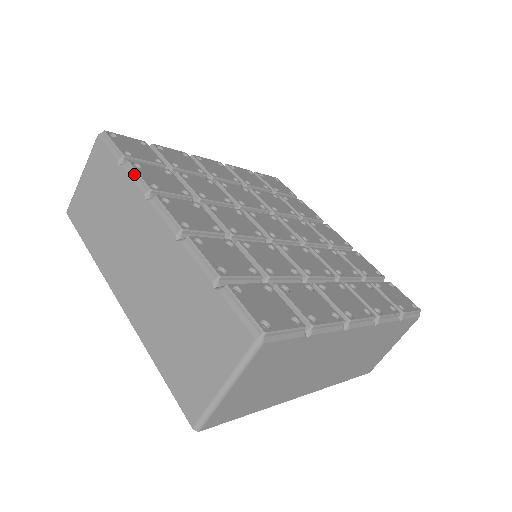
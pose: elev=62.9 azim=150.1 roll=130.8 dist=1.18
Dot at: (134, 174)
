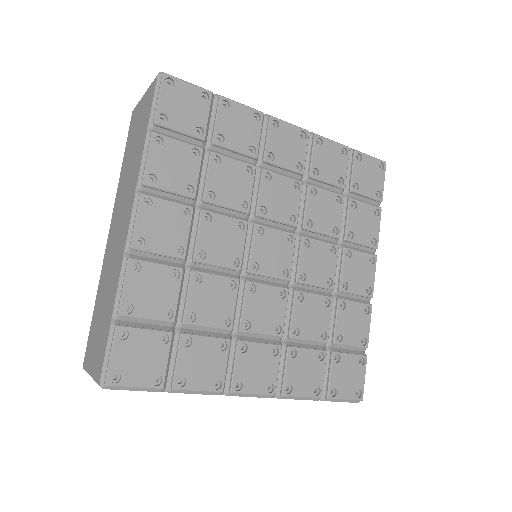
Dot at: (147, 153)
